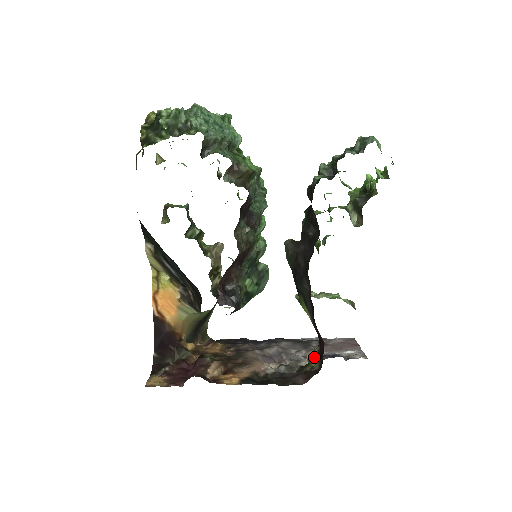
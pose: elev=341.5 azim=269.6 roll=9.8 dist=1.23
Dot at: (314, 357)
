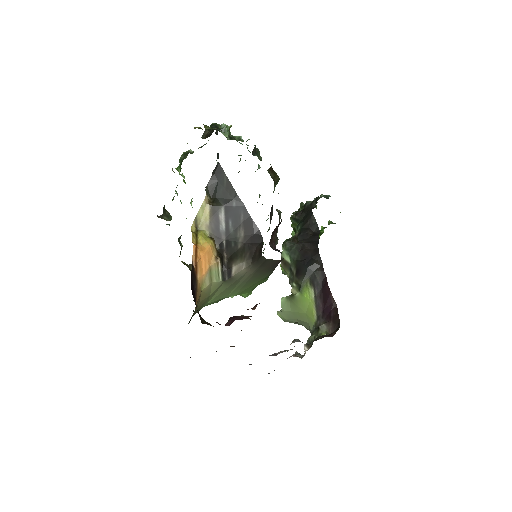
Dot at: (322, 330)
